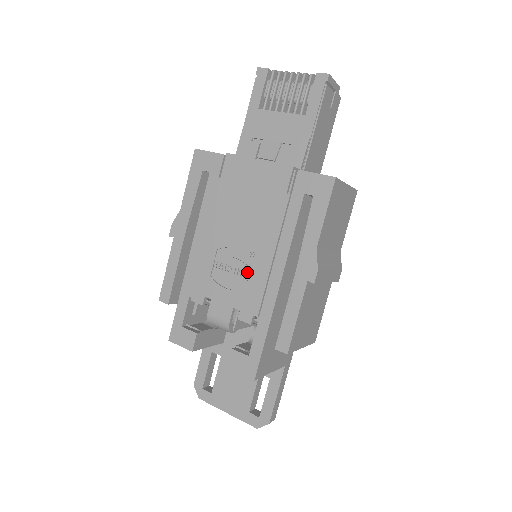
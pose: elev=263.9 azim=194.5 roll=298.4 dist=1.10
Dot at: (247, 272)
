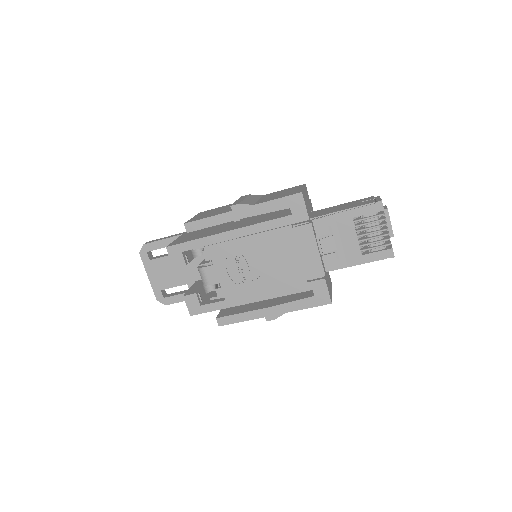
Dot at: (246, 280)
